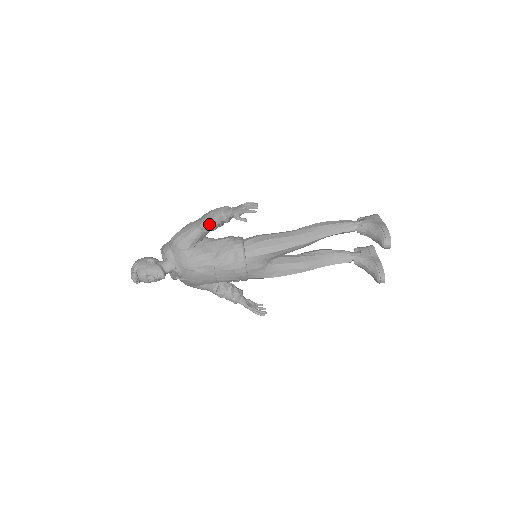
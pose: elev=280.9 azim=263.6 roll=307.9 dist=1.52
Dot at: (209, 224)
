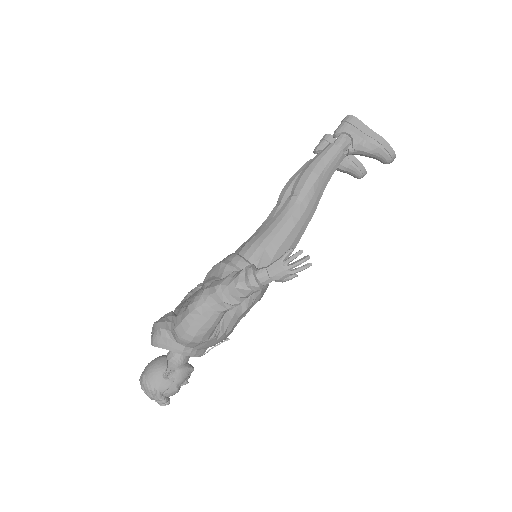
Dot at: (240, 303)
